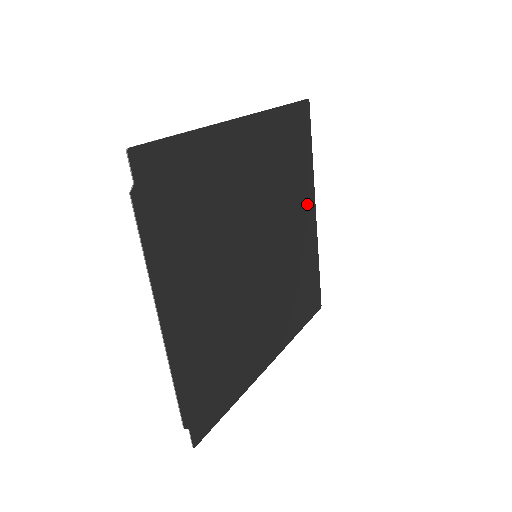
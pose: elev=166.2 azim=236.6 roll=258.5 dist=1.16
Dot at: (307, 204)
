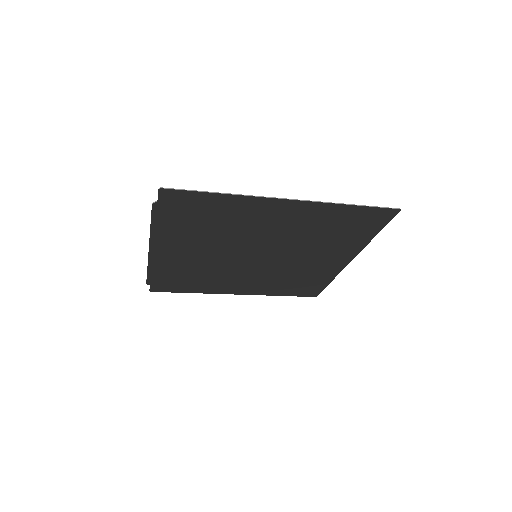
Dot at: (343, 254)
